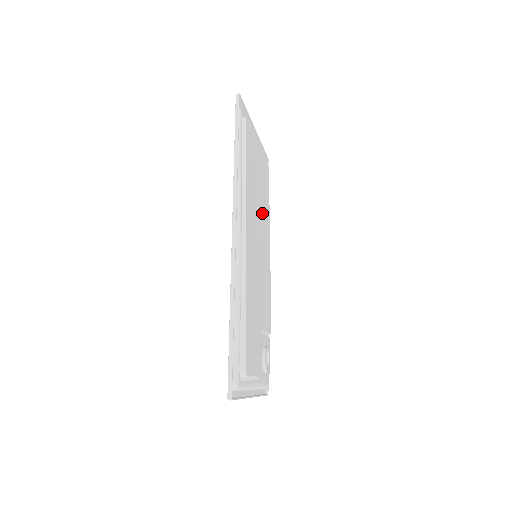
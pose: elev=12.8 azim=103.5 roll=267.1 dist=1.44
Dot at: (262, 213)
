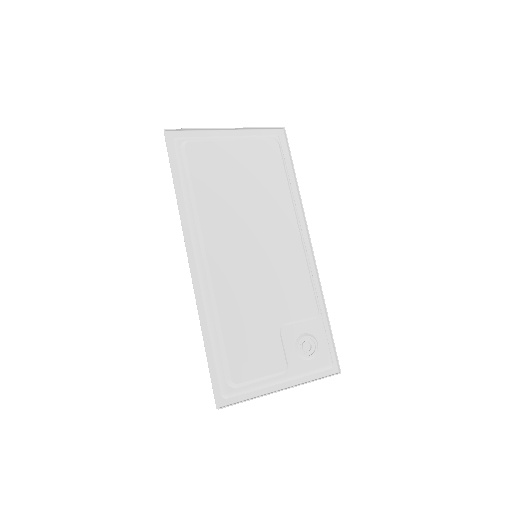
Dot at: (260, 205)
